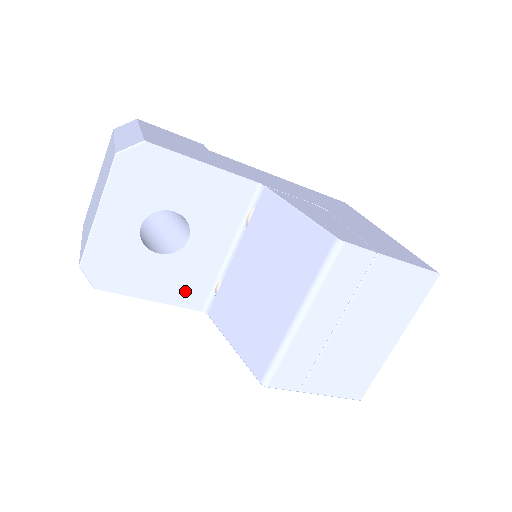
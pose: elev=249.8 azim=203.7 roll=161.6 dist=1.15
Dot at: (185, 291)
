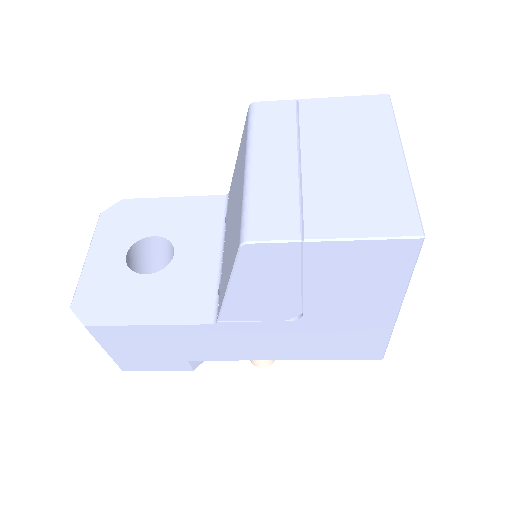
Dot at: (185, 305)
